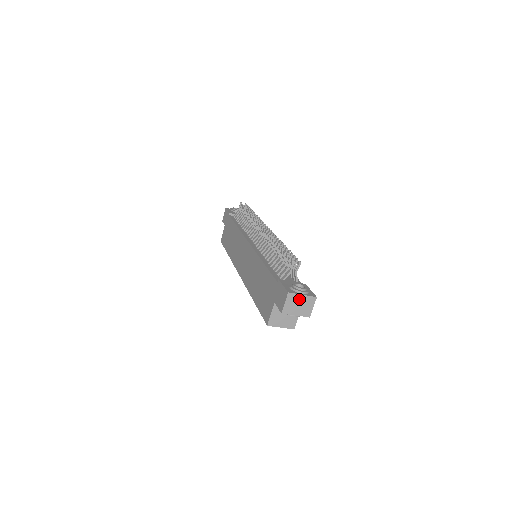
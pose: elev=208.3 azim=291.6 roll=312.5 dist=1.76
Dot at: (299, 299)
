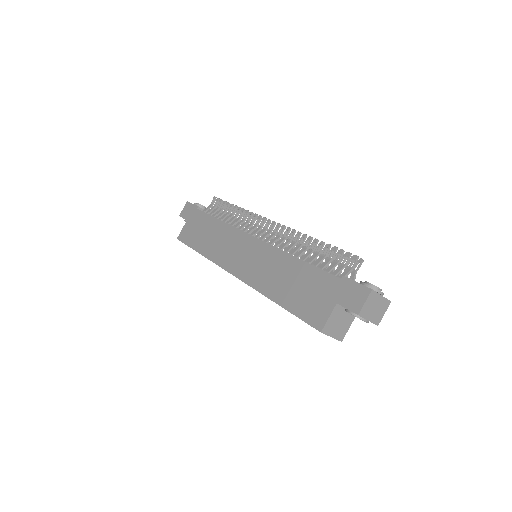
Dot at: (377, 300)
